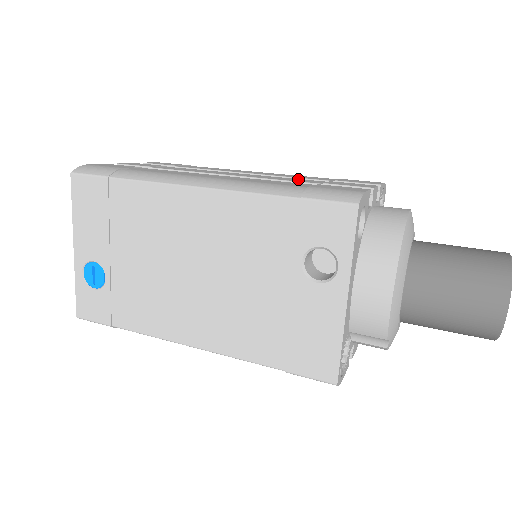
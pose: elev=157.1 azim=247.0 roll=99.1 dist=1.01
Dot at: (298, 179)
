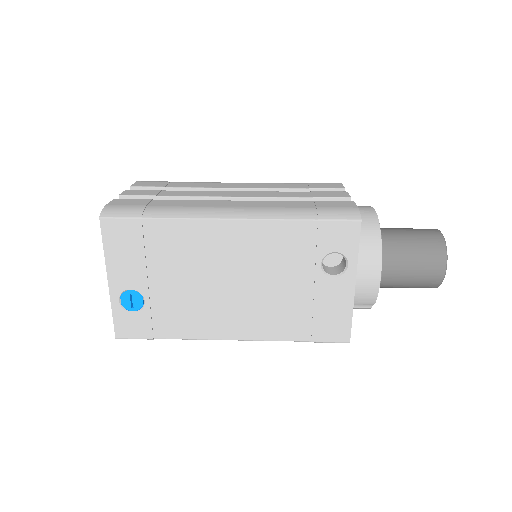
Dot at: (286, 192)
